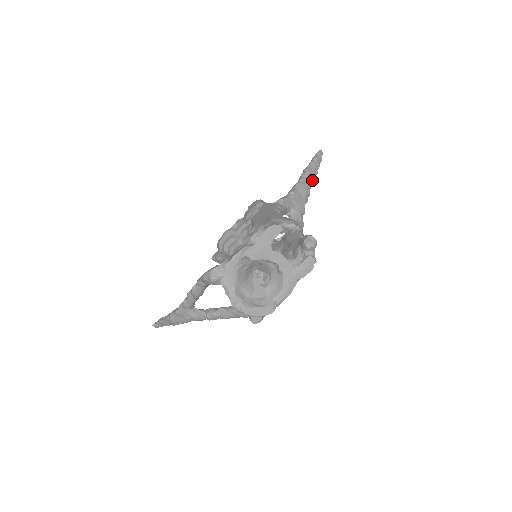
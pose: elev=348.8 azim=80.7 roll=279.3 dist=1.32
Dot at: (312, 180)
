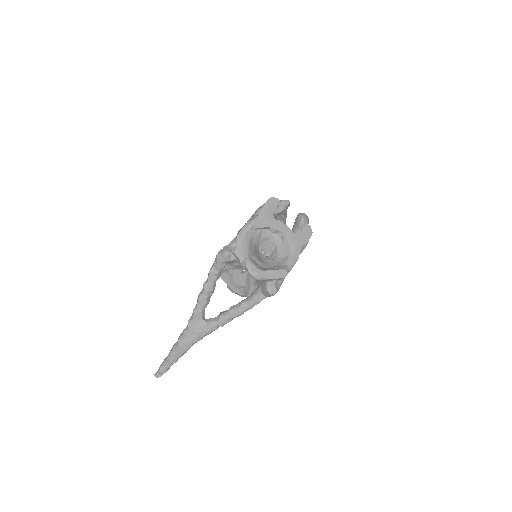
Dot at: (285, 216)
